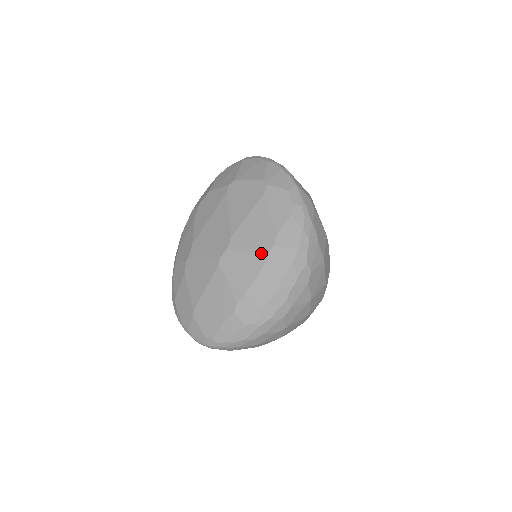
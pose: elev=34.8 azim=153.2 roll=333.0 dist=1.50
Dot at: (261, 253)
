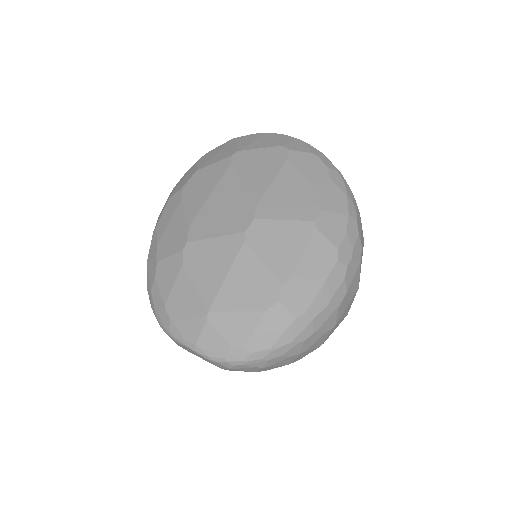
Dot at: (305, 220)
